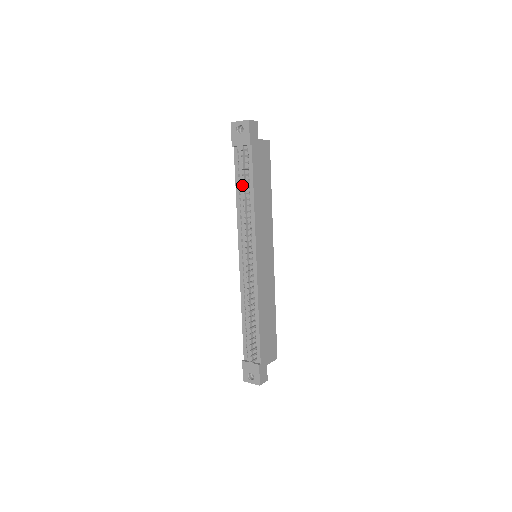
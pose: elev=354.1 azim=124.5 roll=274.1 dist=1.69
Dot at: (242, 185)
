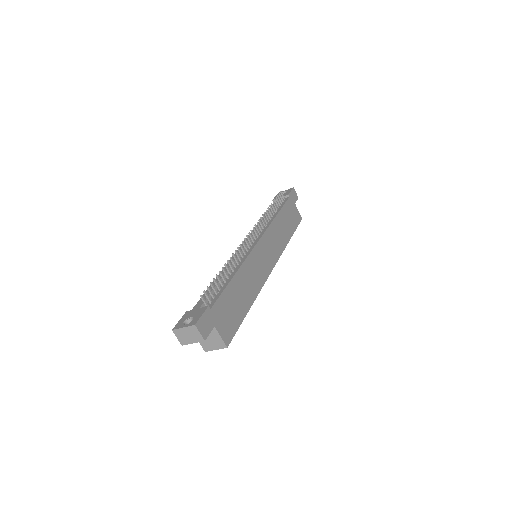
Dot at: (270, 210)
